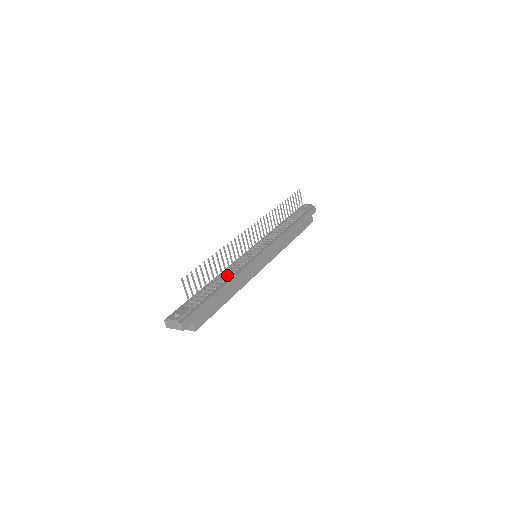
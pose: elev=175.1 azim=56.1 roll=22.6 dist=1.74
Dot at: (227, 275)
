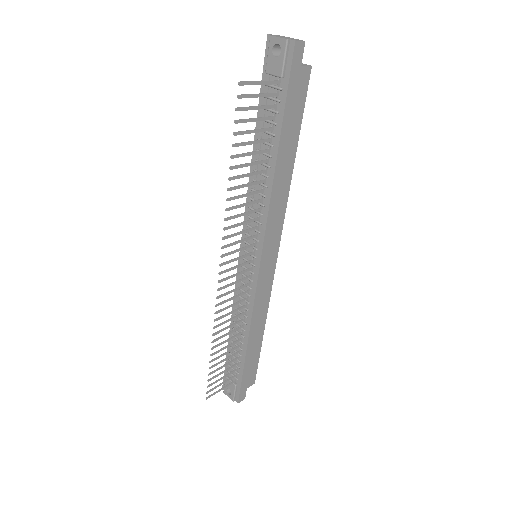
Dot at: (241, 326)
